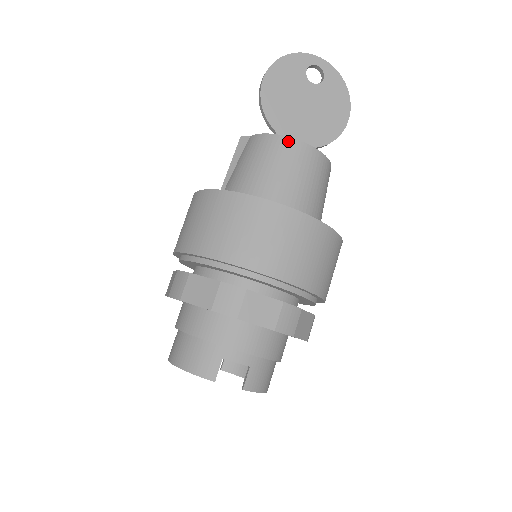
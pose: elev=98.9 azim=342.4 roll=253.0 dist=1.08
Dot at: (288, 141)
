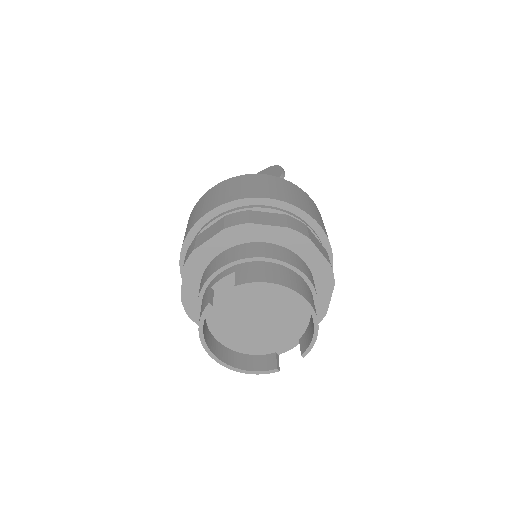
Dot at: occluded
